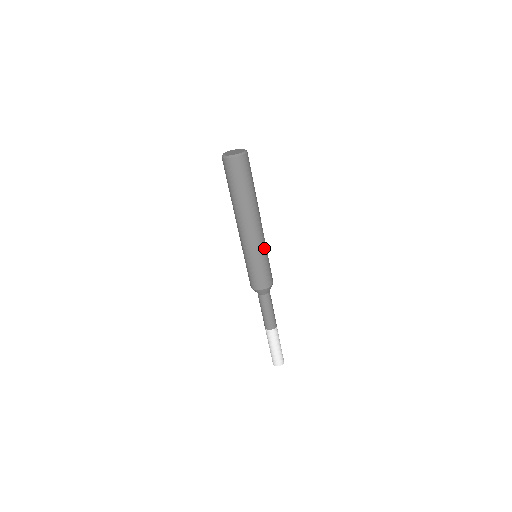
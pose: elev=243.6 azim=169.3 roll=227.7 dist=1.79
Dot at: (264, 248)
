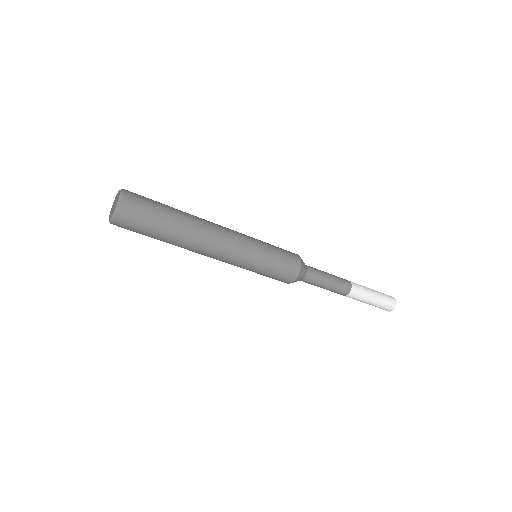
Dot at: (251, 253)
